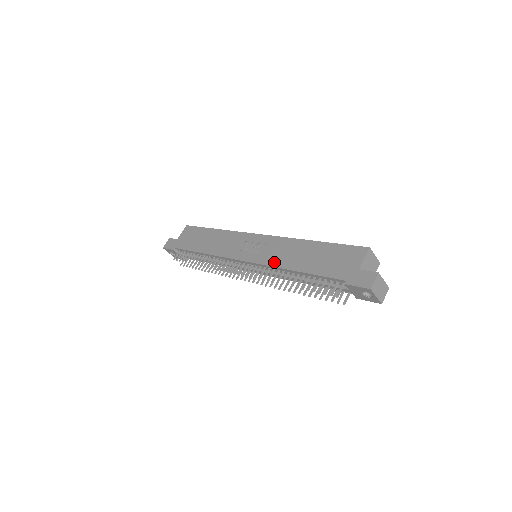
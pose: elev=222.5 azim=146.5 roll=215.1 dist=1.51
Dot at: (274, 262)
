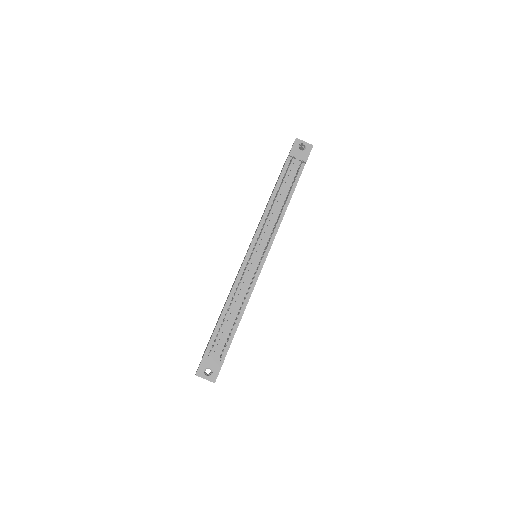
Dot at: (261, 219)
